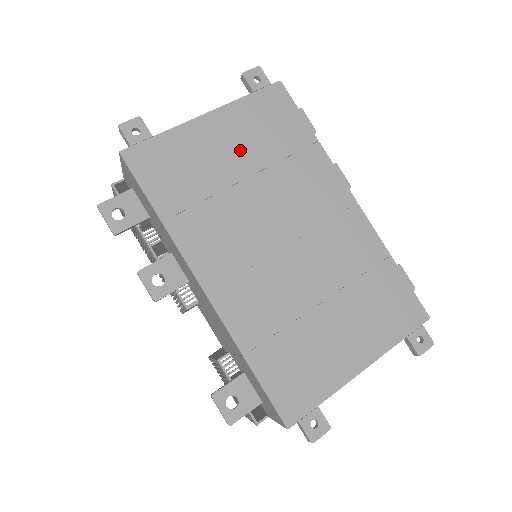
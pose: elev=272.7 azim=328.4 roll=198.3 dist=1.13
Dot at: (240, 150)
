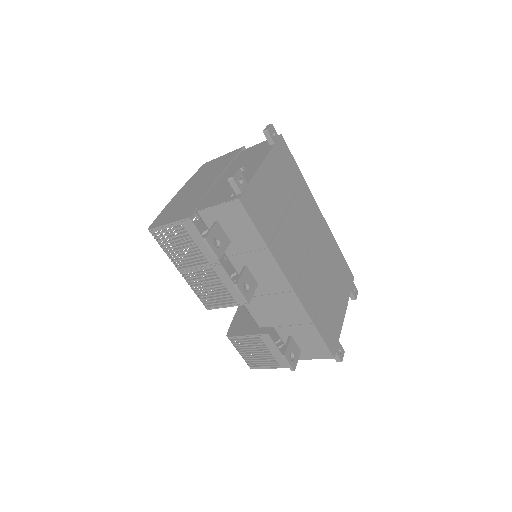
Dot at: (281, 188)
